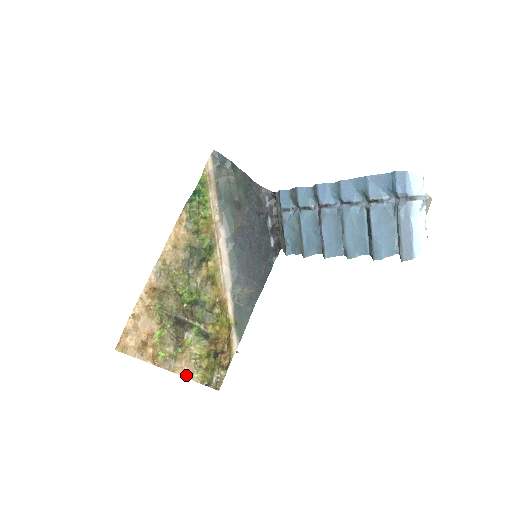
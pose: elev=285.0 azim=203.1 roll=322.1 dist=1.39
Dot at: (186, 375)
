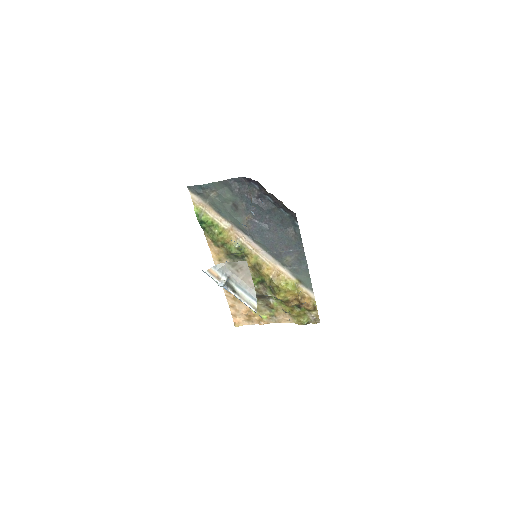
Dot at: (289, 322)
